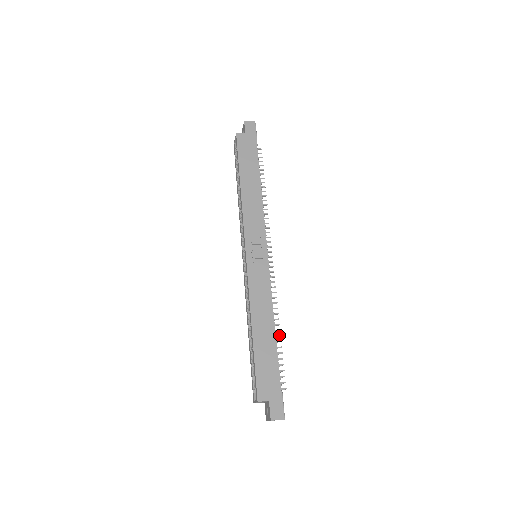
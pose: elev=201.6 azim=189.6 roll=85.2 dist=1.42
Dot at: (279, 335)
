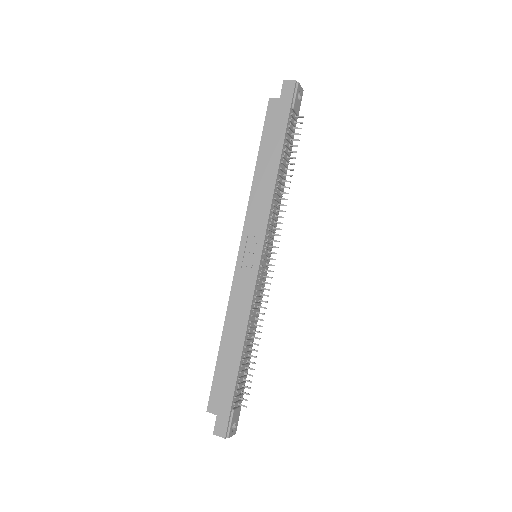
Dot at: (256, 350)
